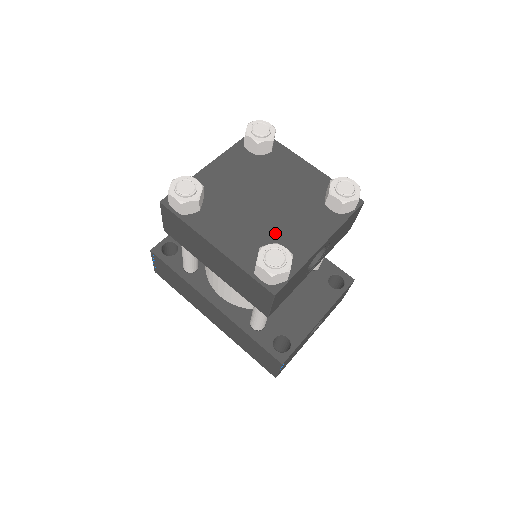
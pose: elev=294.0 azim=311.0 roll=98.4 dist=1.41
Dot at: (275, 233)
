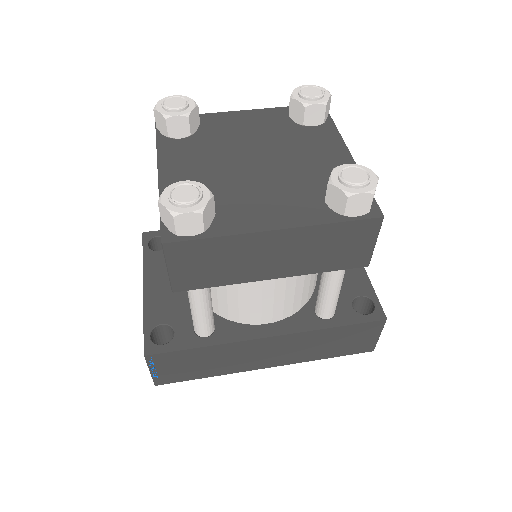
Dot at: (304, 175)
